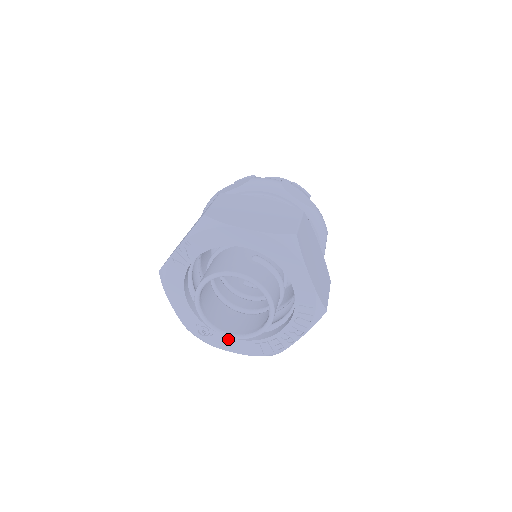
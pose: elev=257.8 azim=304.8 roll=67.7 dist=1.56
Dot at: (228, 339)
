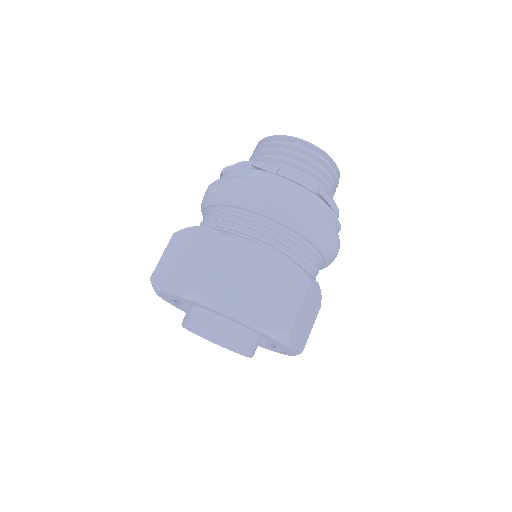
Dot at: occluded
